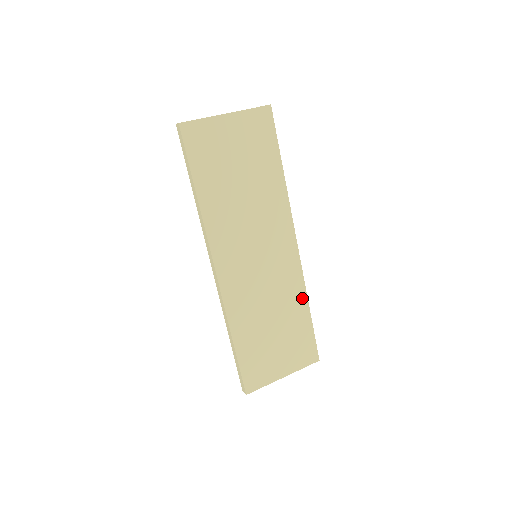
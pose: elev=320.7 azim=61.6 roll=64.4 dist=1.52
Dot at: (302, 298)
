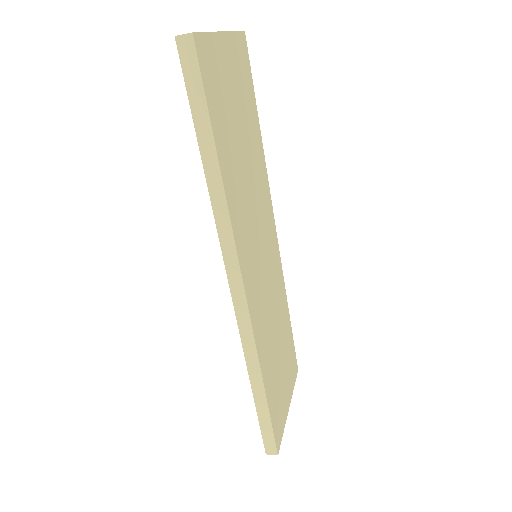
Dot at: (285, 299)
